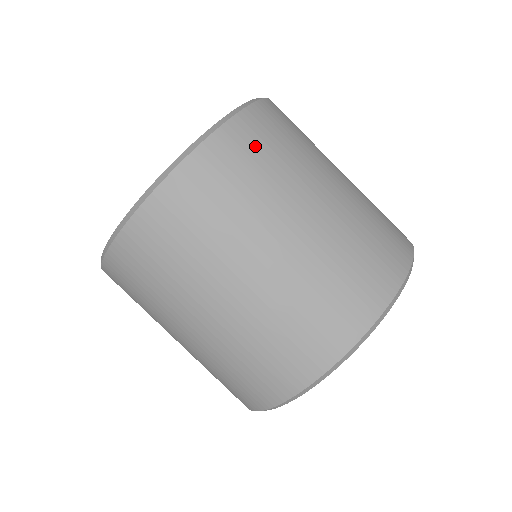
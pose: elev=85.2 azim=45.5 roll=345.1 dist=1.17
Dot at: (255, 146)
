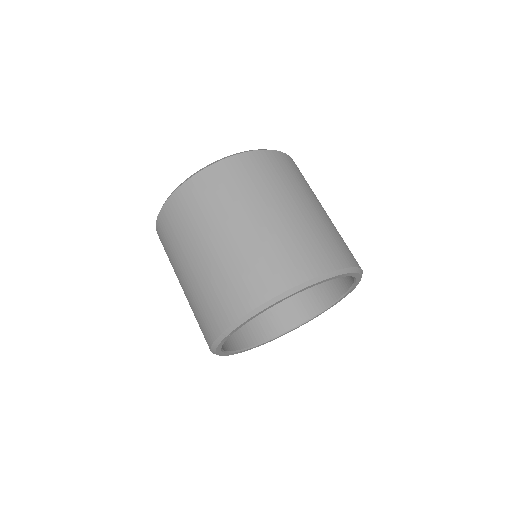
Dot at: (296, 170)
